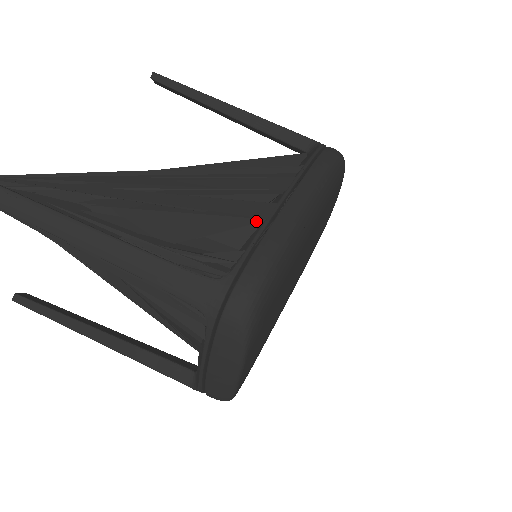
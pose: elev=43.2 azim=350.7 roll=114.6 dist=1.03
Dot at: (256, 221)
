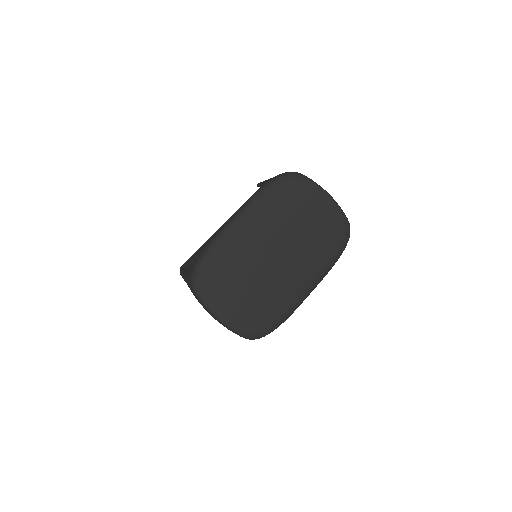
Dot at: occluded
